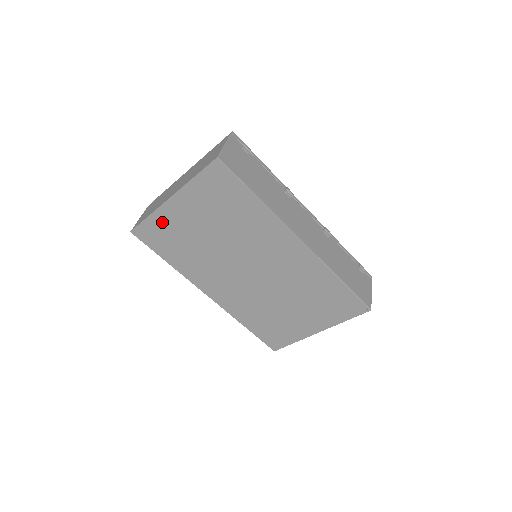
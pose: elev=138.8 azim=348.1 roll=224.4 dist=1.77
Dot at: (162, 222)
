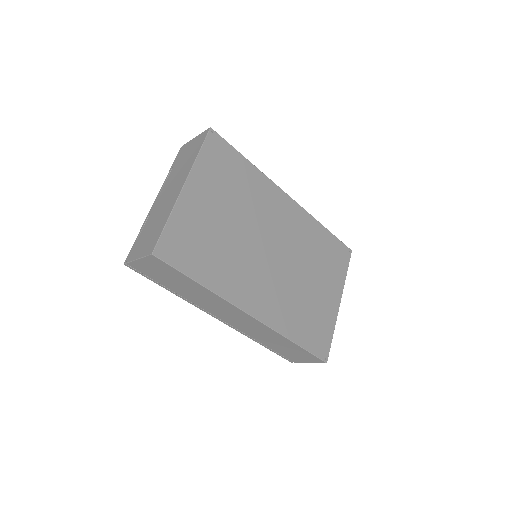
Dot at: (183, 222)
